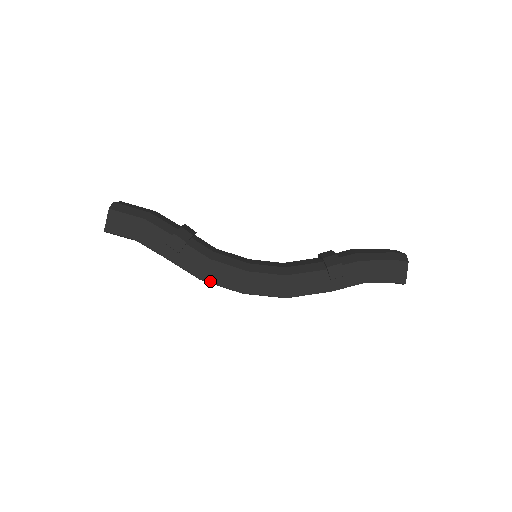
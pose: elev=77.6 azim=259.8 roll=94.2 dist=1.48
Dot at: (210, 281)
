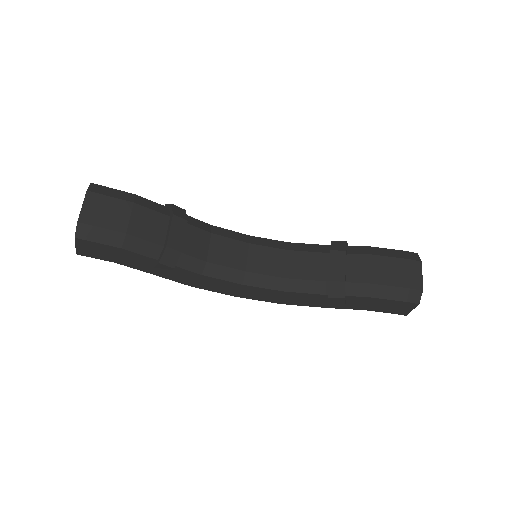
Dot at: (202, 288)
